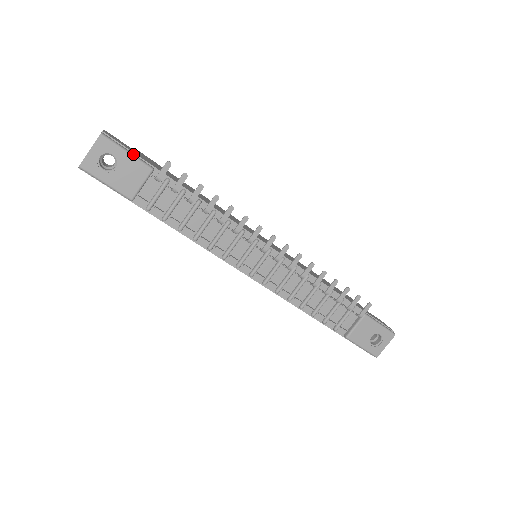
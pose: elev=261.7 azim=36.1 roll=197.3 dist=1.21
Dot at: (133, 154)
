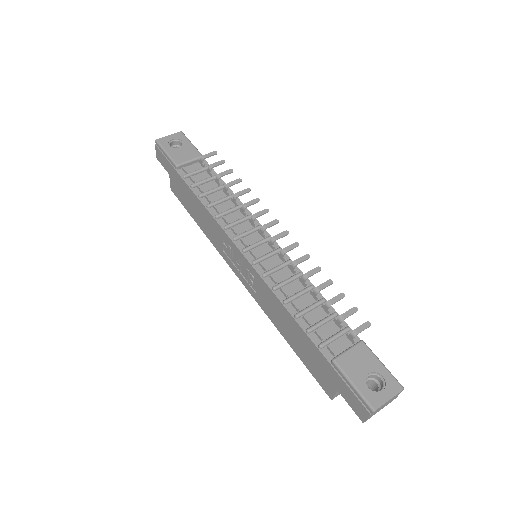
Dot at: occluded
